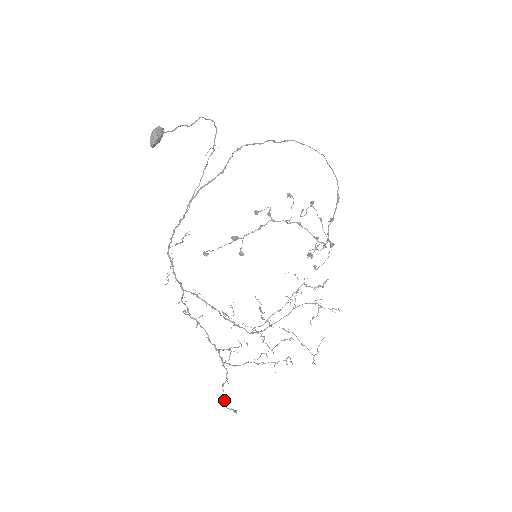
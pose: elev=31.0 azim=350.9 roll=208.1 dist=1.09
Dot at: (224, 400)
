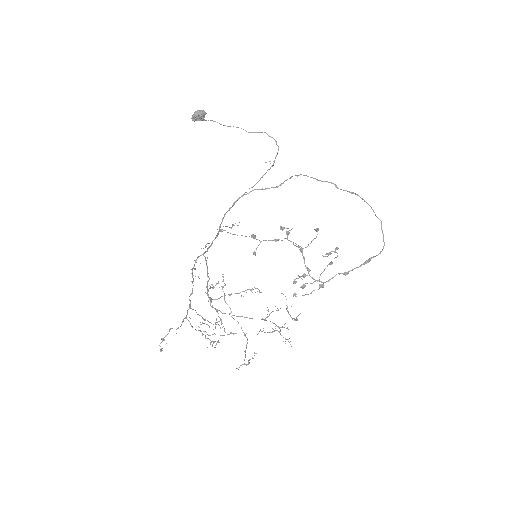
Dot at: (163, 338)
